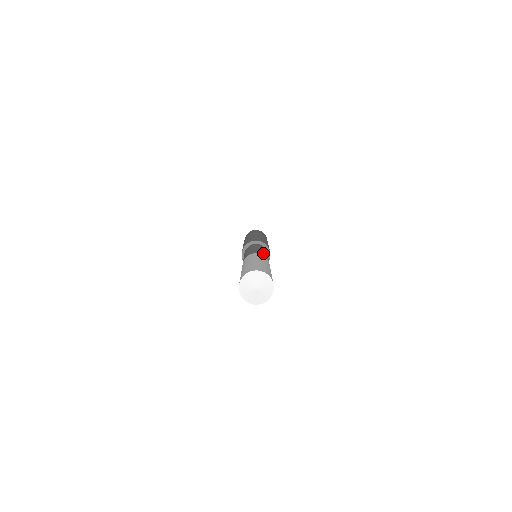
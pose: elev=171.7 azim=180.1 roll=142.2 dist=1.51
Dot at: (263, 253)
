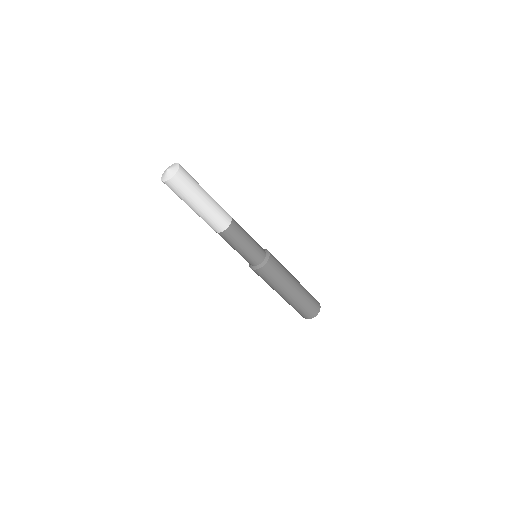
Dot at: occluded
